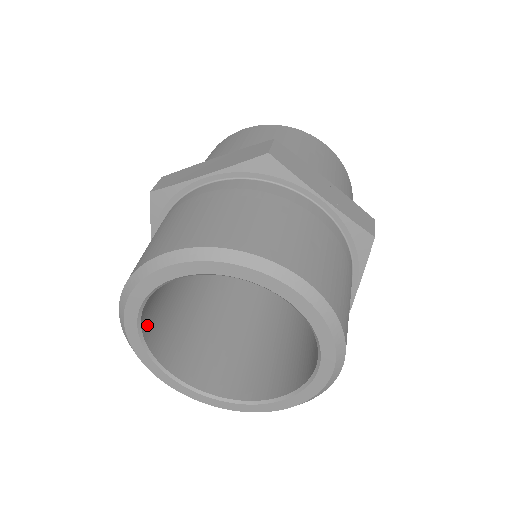
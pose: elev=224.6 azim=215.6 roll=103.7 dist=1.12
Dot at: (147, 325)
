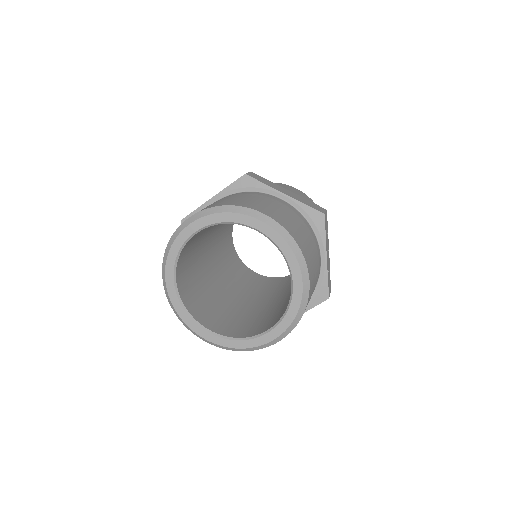
Dot at: (194, 236)
